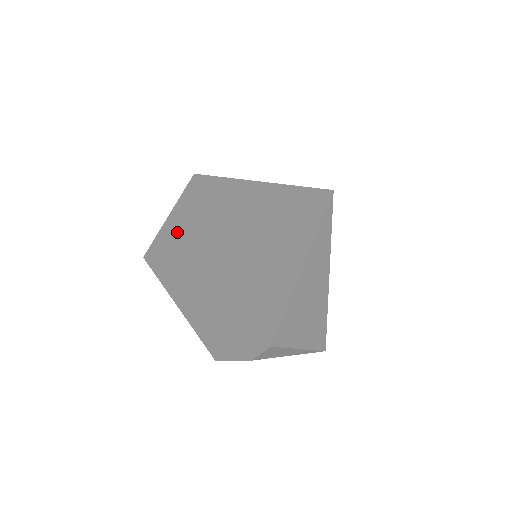
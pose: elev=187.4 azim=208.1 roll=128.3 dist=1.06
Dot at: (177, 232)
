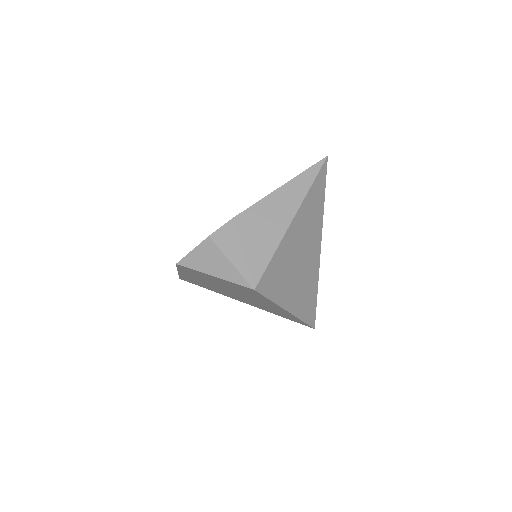
Dot at: occluded
